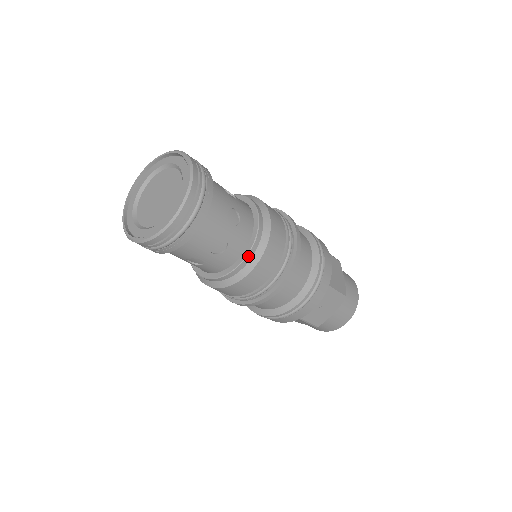
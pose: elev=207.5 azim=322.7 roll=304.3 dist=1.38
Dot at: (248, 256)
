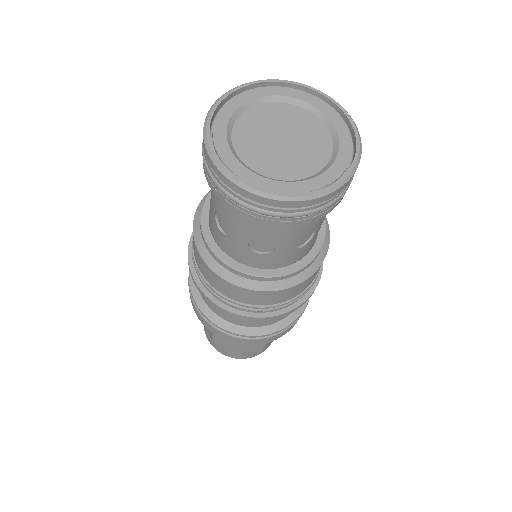
Dot at: (267, 278)
